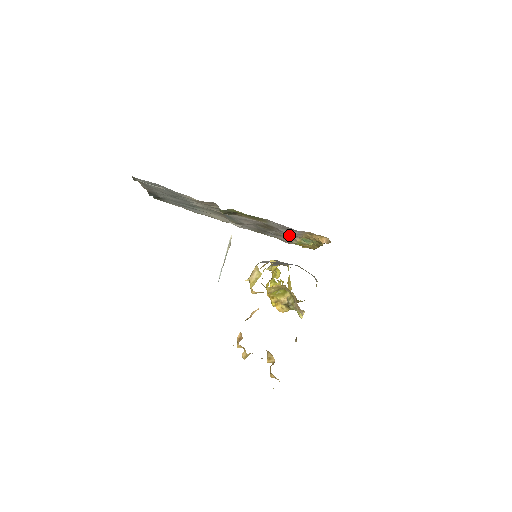
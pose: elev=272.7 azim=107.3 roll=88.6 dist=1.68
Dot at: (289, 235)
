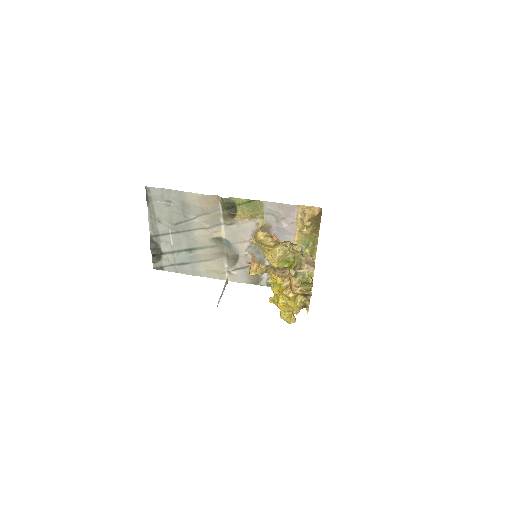
Dot at: occluded
